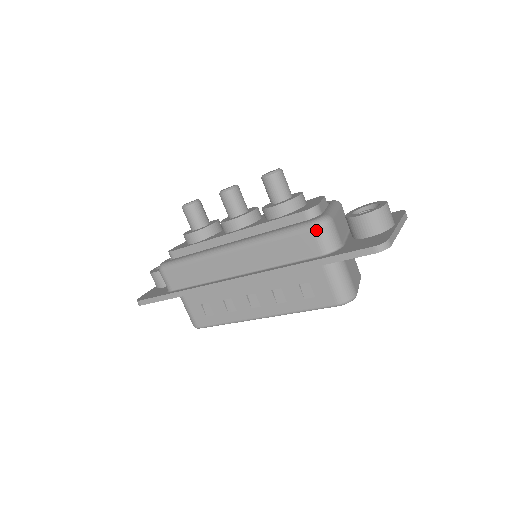
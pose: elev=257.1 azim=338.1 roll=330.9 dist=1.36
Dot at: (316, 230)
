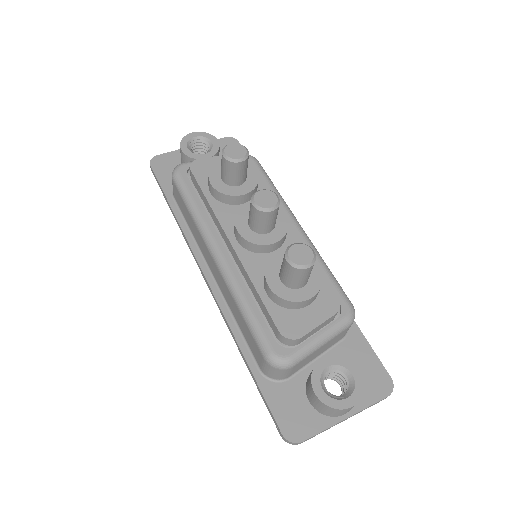
Dot at: (266, 362)
